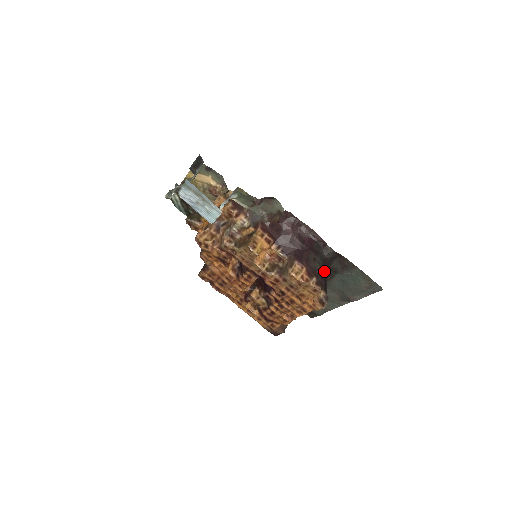
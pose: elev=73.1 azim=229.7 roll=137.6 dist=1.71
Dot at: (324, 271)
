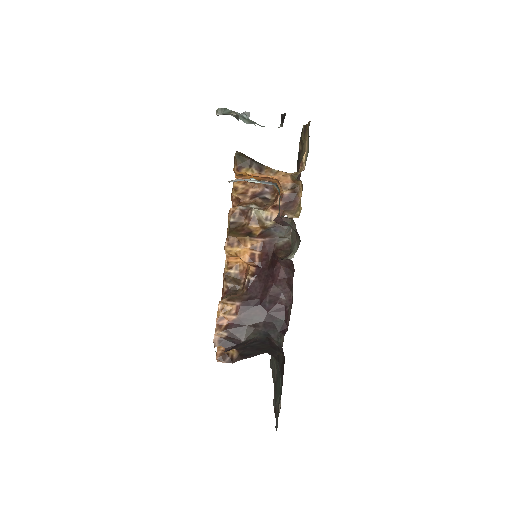
Dot at: (261, 345)
